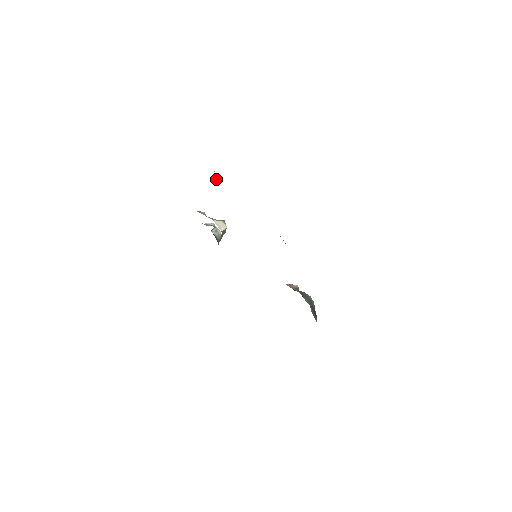
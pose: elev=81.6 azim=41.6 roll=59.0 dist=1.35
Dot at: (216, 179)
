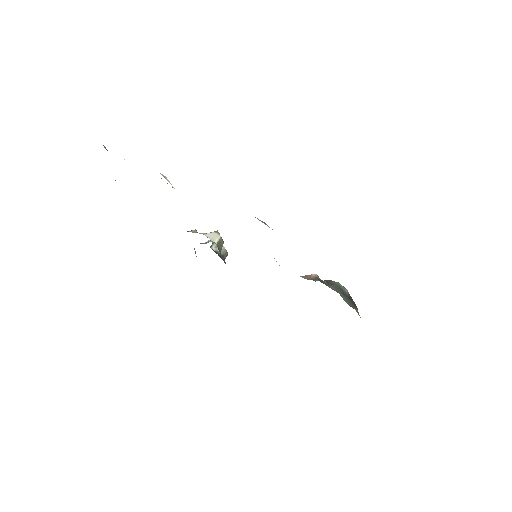
Dot at: occluded
